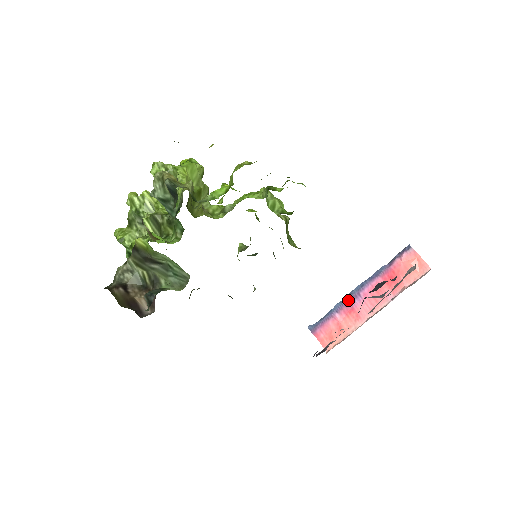
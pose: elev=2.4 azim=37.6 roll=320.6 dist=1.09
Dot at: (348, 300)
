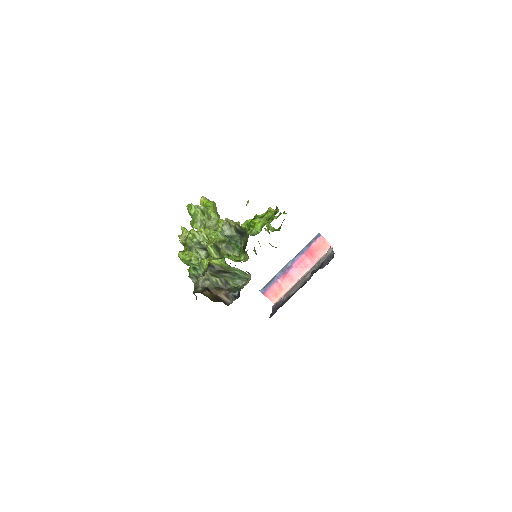
Dot at: (285, 270)
